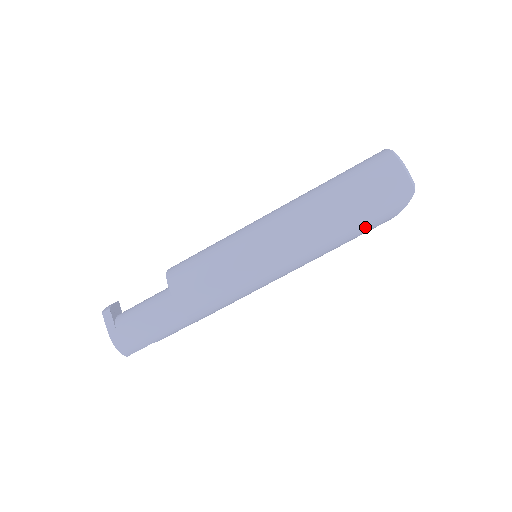
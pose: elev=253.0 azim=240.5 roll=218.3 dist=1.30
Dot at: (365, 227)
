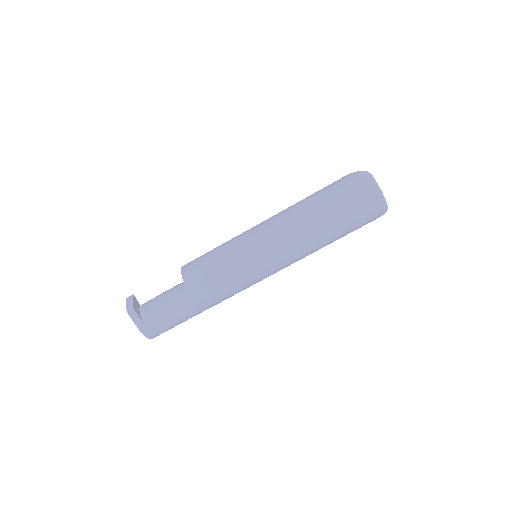
Dot at: occluded
